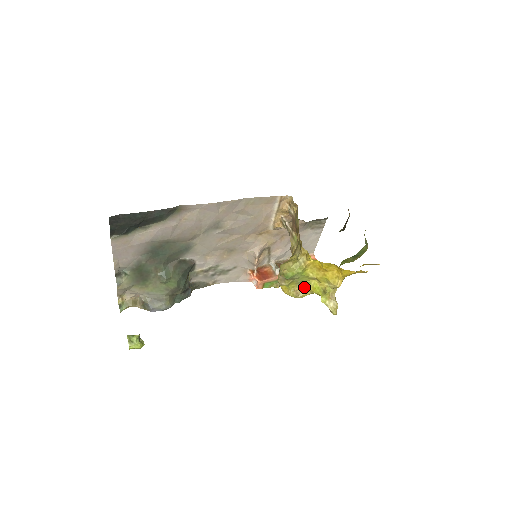
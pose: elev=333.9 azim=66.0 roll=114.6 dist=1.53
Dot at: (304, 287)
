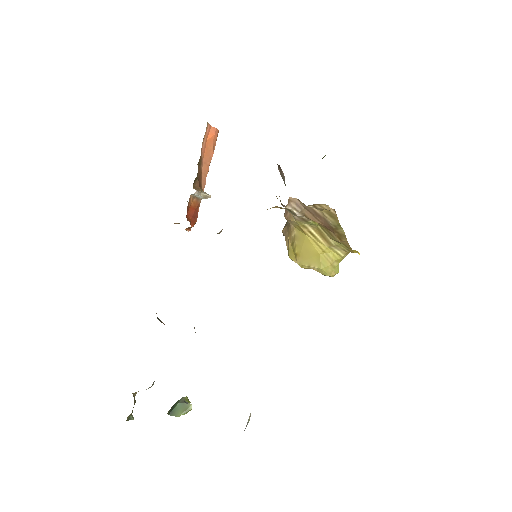
Dot at: occluded
